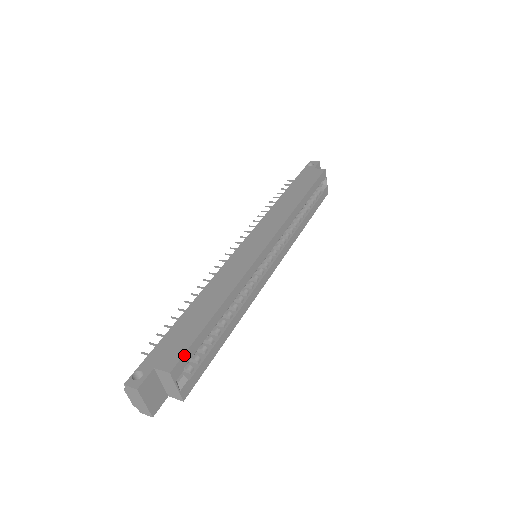
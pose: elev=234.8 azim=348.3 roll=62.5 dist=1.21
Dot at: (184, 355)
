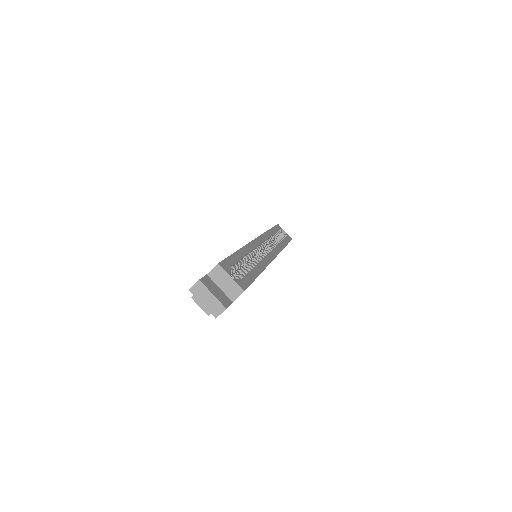
Dot at: (224, 260)
